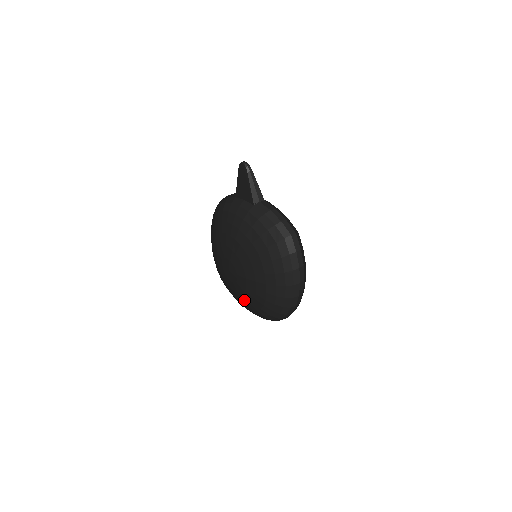
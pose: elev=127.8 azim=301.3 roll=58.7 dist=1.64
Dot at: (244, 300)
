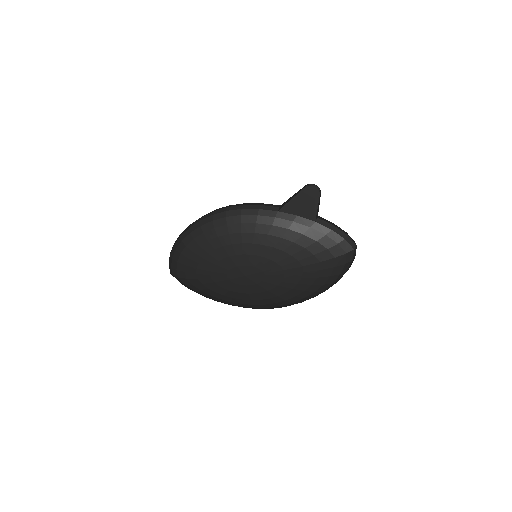
Dot at: (249, 298)
